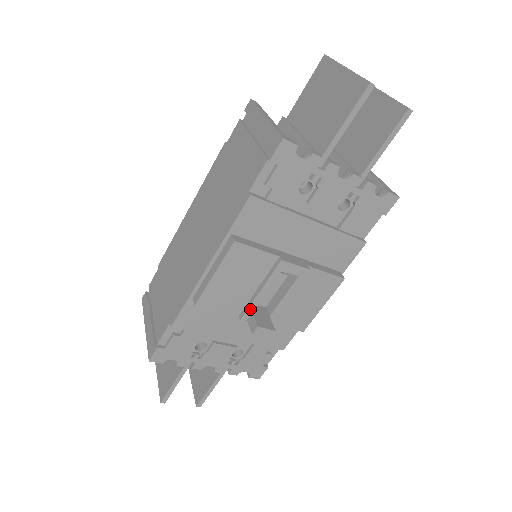
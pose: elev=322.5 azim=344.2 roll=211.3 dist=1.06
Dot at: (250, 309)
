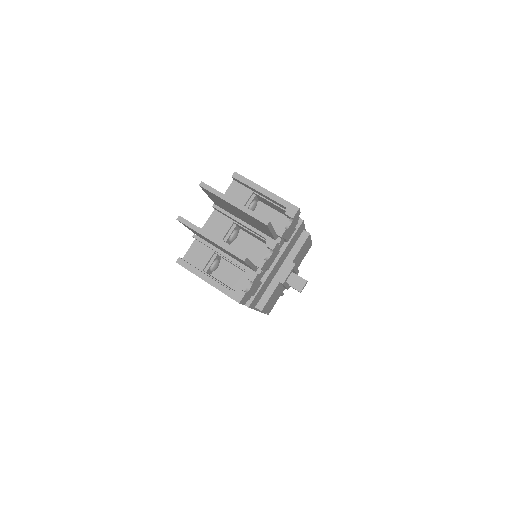
Dot at: (288, 287)
